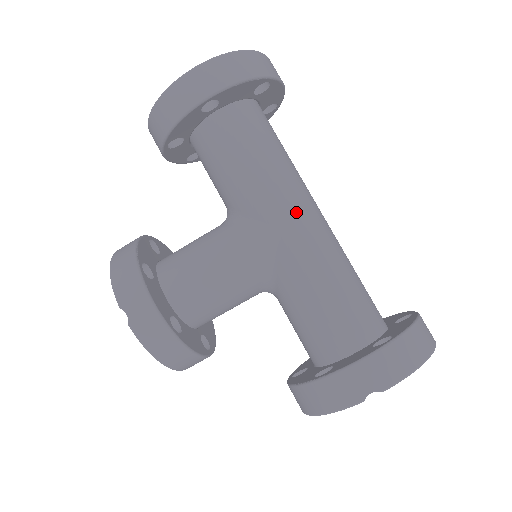
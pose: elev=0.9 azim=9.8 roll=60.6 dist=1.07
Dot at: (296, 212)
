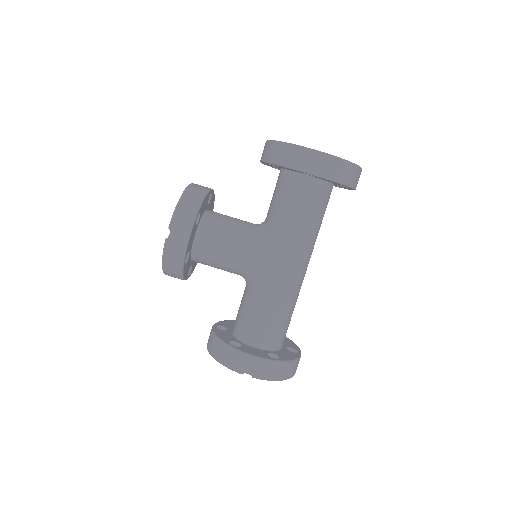
Dot at: (296, 262)
